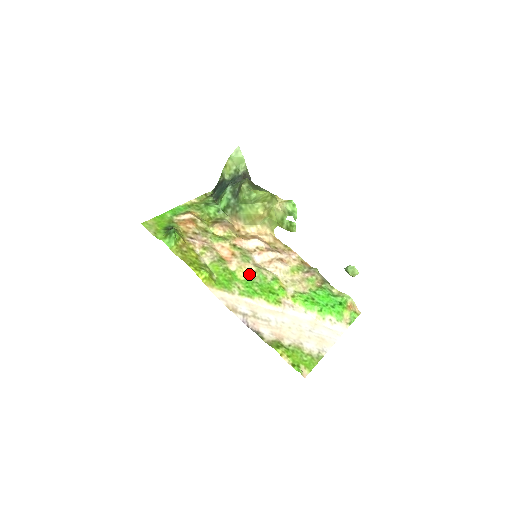
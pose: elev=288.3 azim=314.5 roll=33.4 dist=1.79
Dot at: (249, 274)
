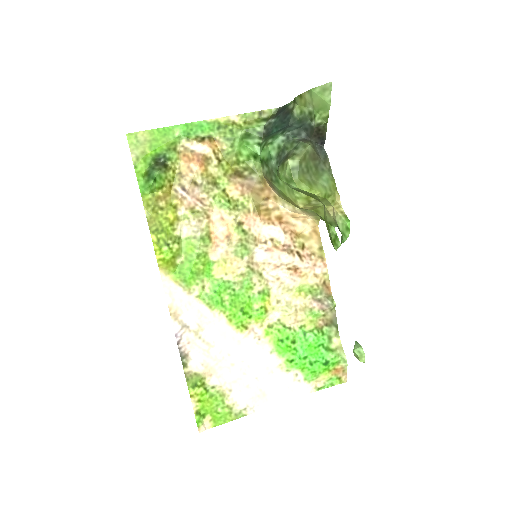
Dot at: (231, 274)
